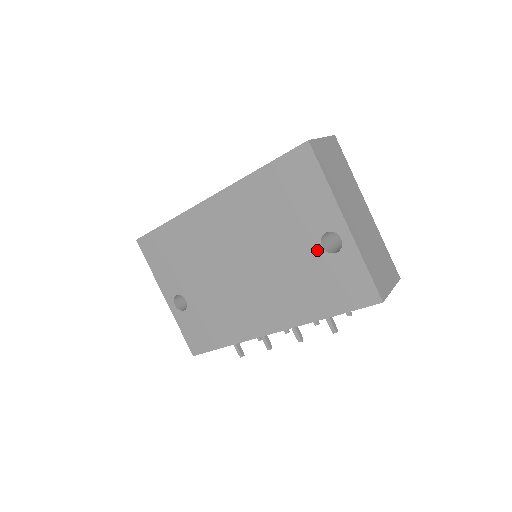
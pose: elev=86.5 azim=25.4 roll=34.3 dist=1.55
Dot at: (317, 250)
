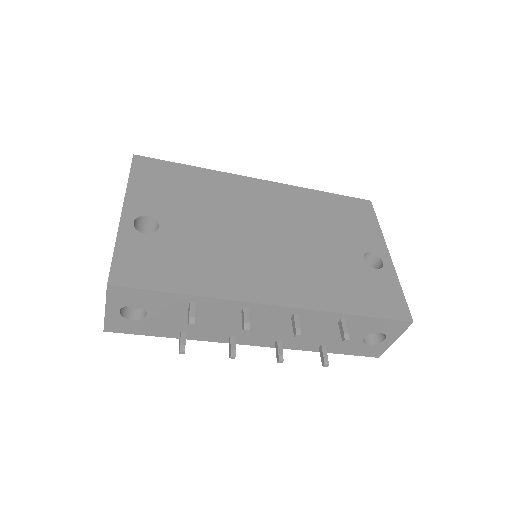
Dot at: (358, 259)
